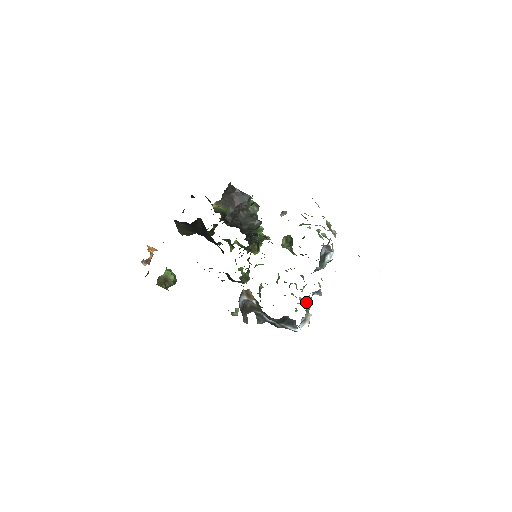
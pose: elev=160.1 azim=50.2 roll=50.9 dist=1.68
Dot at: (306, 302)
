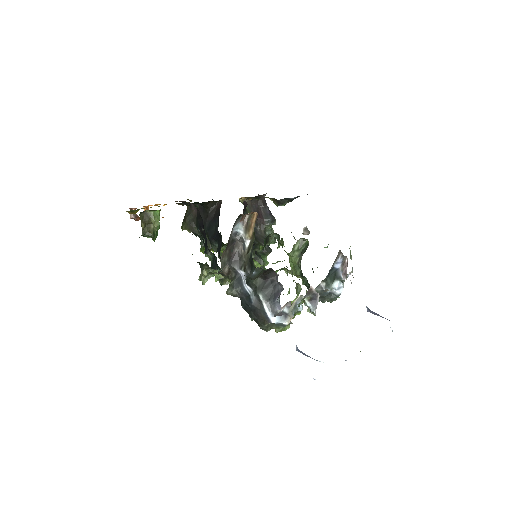
Dot at: occluded
